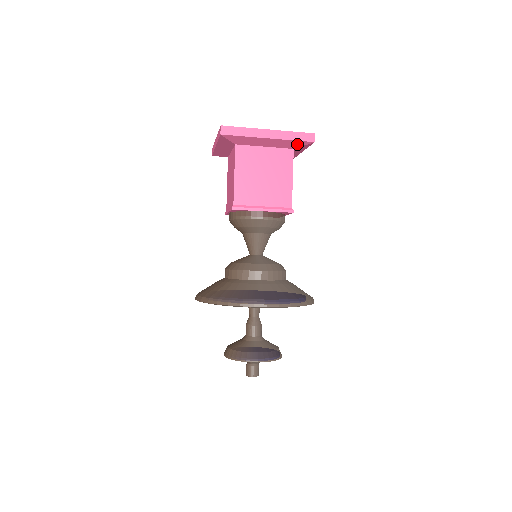
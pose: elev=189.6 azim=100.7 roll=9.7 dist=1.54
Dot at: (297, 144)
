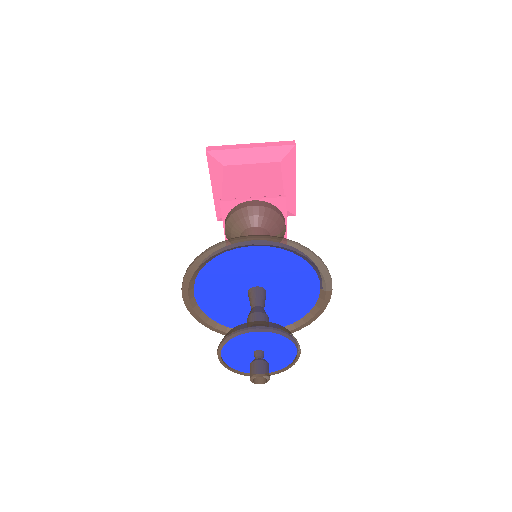
Dot at: (281, 153)
